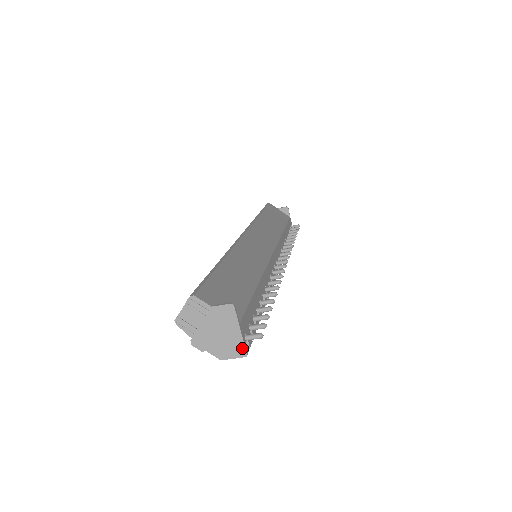
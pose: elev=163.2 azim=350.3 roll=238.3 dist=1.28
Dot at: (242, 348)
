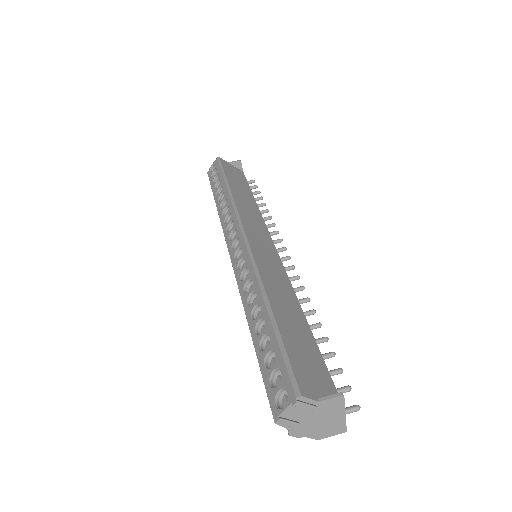
Dot at: (343, 427)
